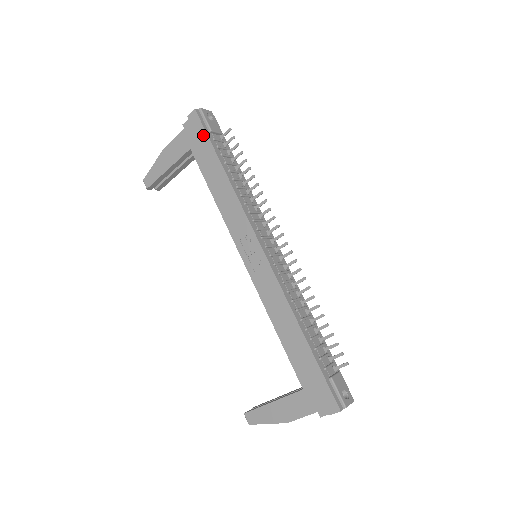
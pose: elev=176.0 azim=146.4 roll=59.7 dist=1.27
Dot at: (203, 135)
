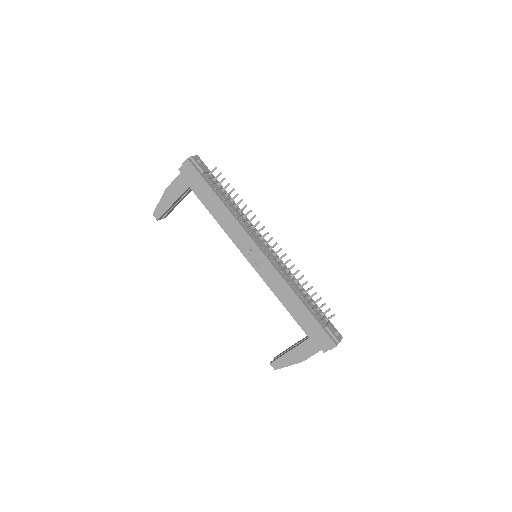
Dot at: (198, 177)
